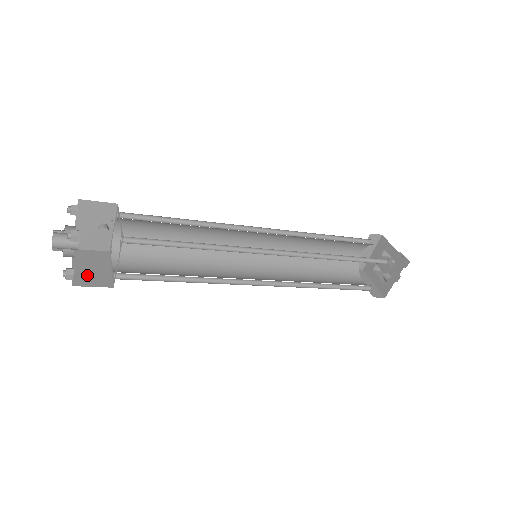
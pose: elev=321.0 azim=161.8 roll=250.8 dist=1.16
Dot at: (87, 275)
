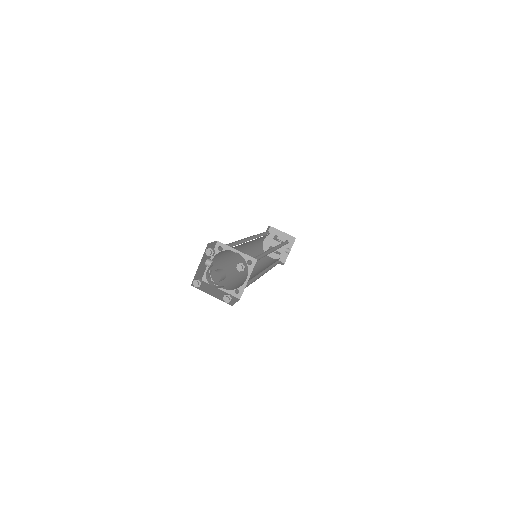
Dot at: occluded
